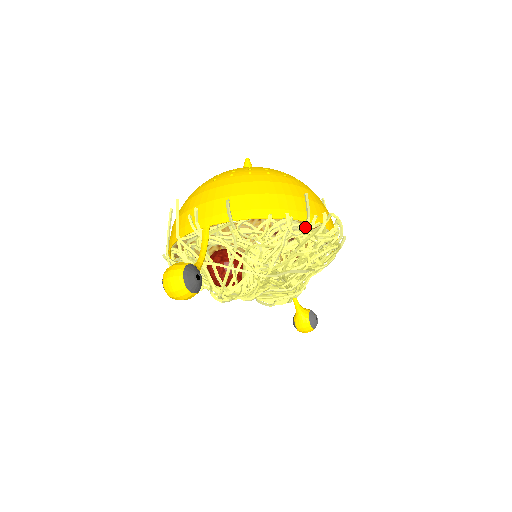
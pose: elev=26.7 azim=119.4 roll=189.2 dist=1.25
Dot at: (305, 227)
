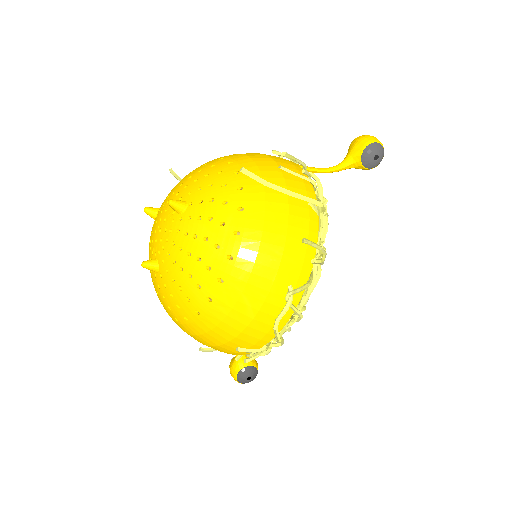
Dot at: (268, 349)
